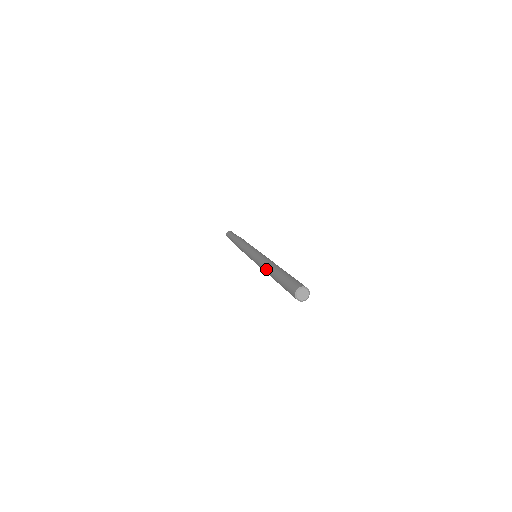
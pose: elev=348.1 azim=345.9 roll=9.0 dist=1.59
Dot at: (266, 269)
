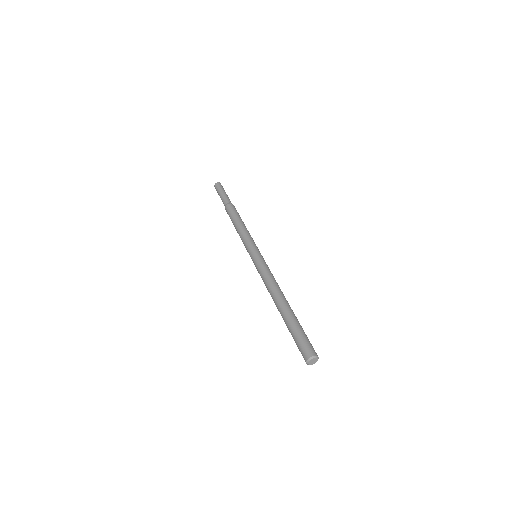
Dot at: (275, 293)
